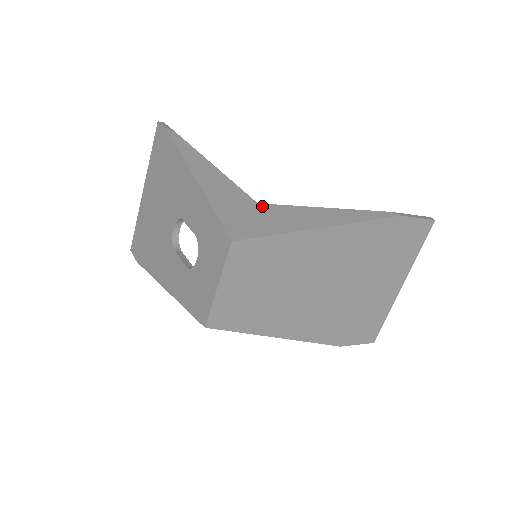
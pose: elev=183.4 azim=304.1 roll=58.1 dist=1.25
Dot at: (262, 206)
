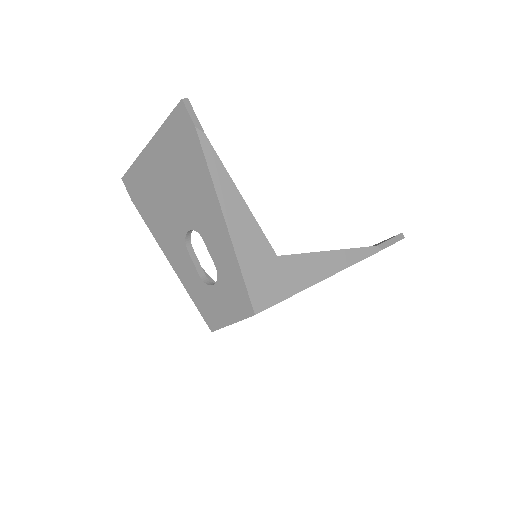
Dot at: (280, 260)
